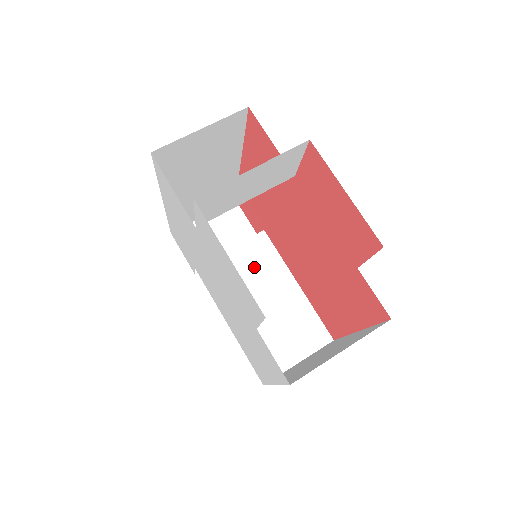
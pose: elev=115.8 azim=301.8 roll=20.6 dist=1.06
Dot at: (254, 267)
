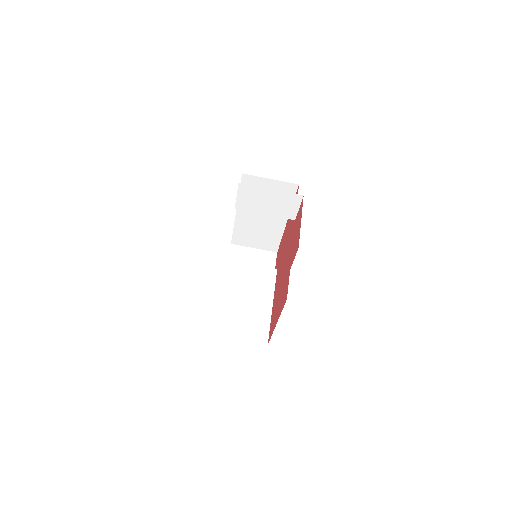
Dot at: (257, 281)
